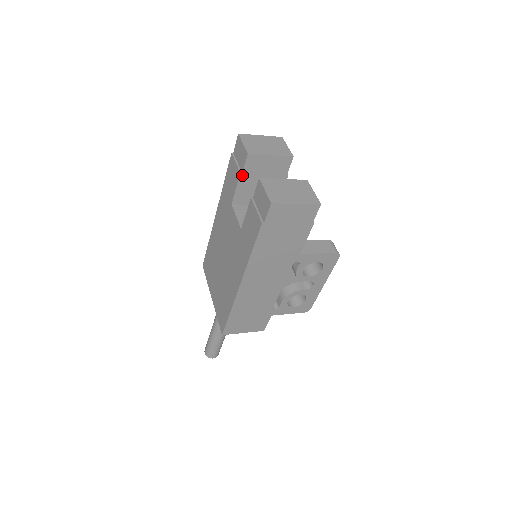
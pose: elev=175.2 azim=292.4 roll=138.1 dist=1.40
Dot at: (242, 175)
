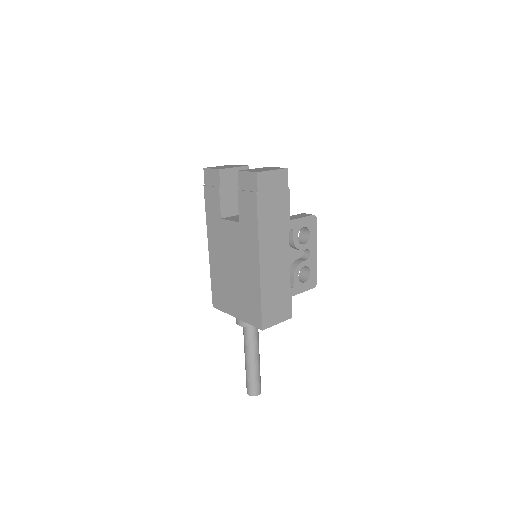
Dot at: (220, 189)
